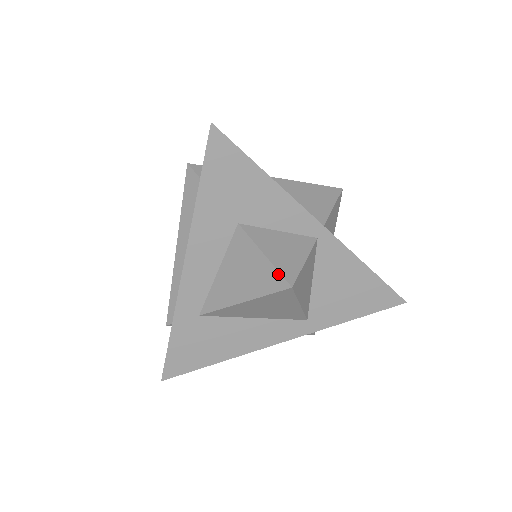
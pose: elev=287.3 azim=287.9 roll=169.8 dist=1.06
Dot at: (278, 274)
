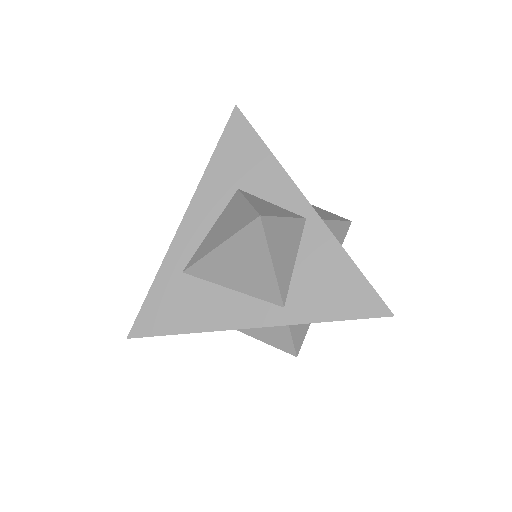
Dot at: (253, 210)
